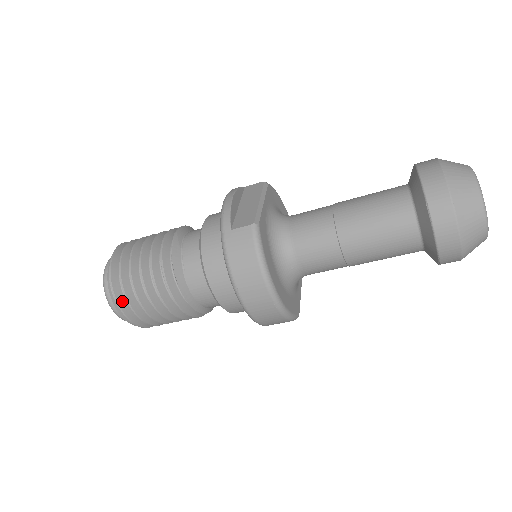
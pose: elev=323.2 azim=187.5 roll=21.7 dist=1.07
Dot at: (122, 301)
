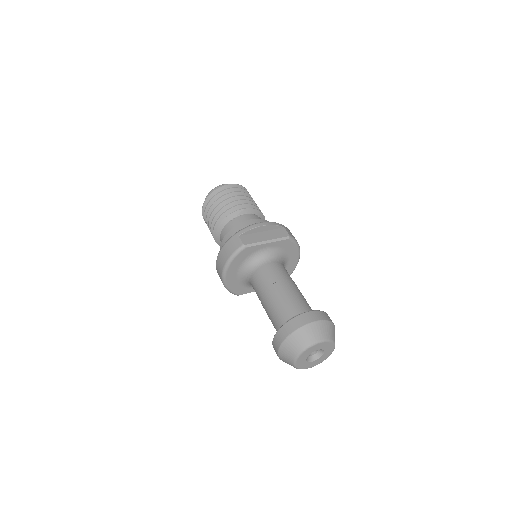
Dot at: occluded
